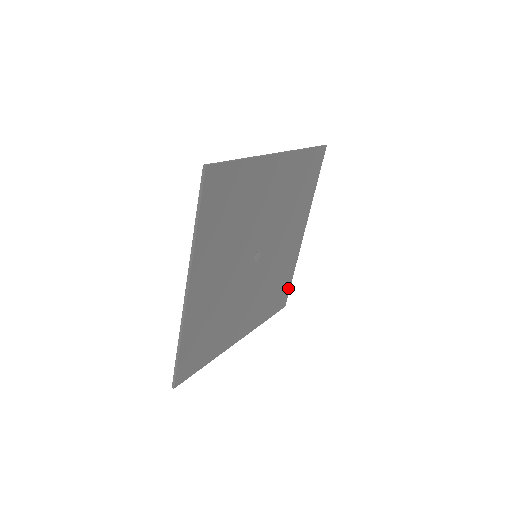
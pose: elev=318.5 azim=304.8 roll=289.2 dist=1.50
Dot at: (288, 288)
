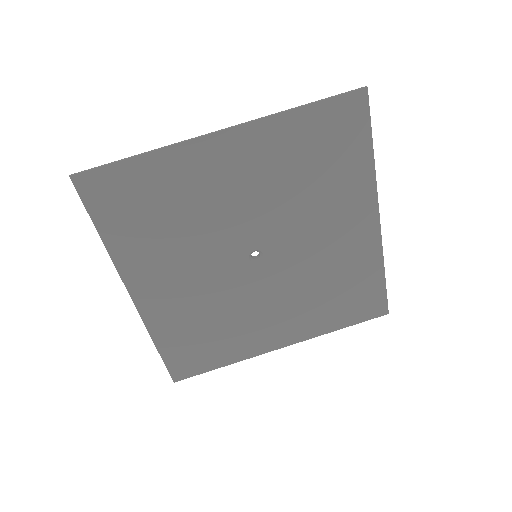
Dot at: (203, 369)
